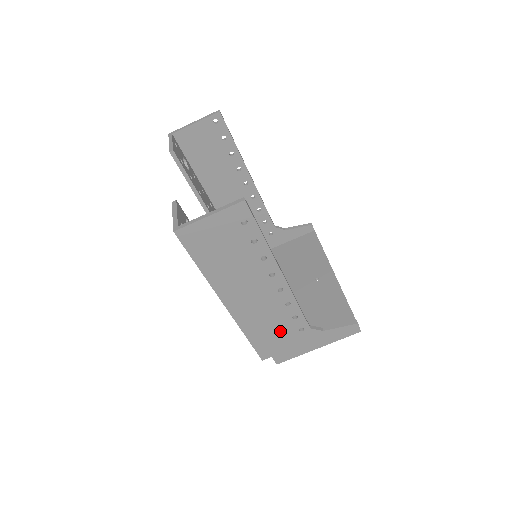
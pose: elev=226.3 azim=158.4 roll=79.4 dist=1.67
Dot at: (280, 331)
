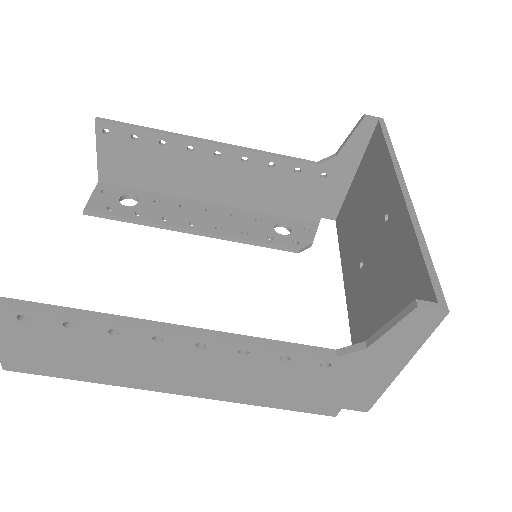
Dot at: (296, 381)
